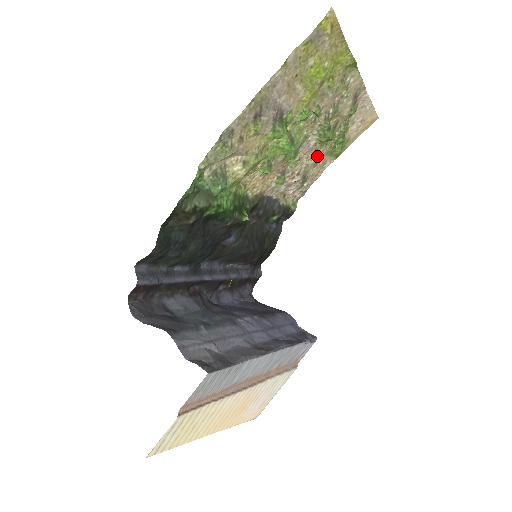
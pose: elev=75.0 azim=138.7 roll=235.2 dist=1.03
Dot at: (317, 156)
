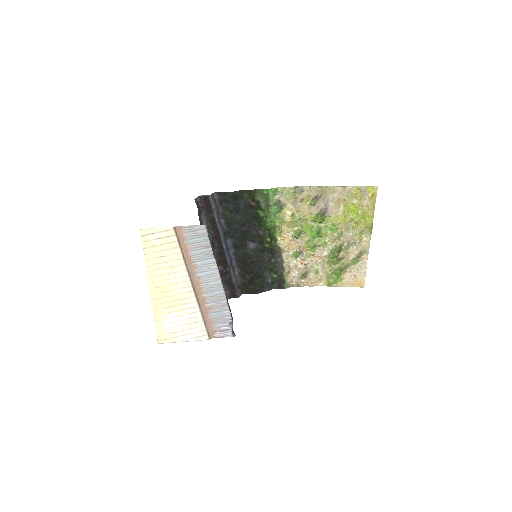
Dot at: (321, 267)
